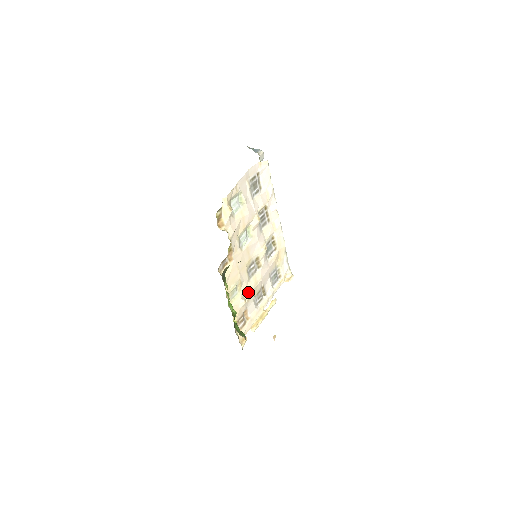
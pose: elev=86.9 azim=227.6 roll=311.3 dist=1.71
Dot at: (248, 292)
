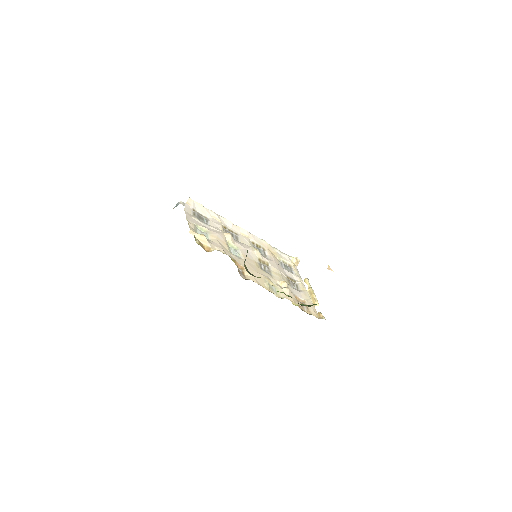
Dot at: (281, 283)
